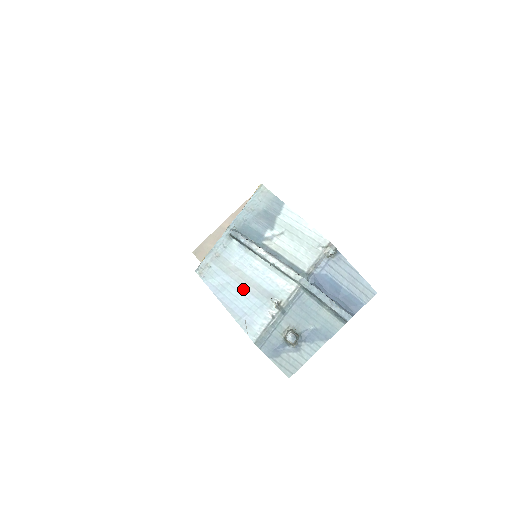
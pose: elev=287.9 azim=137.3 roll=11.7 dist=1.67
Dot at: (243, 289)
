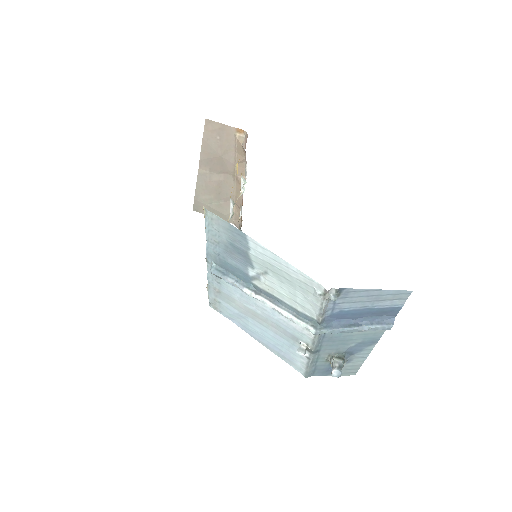
Dot at: (264, 328)
